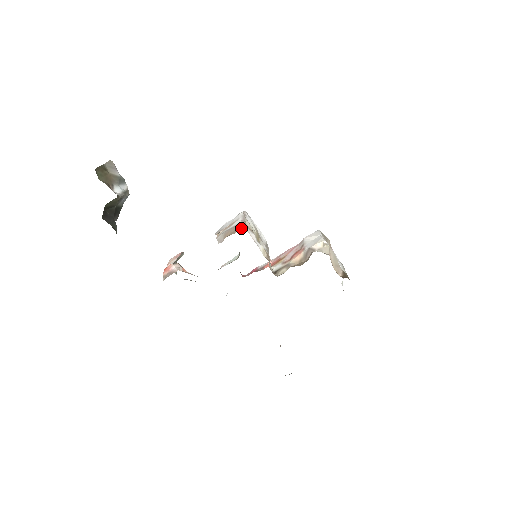
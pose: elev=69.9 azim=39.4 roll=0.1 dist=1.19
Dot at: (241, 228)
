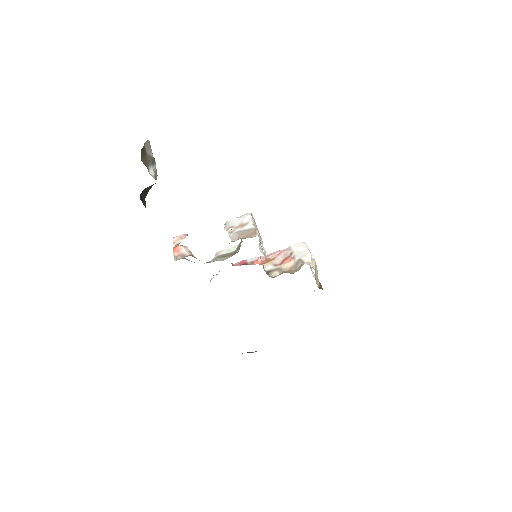
Dot at: (256, 234)
